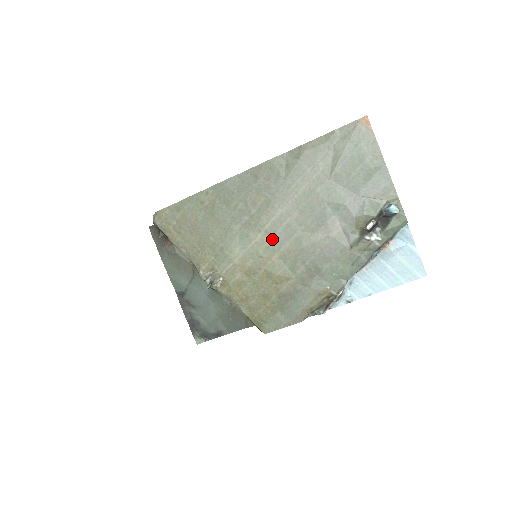
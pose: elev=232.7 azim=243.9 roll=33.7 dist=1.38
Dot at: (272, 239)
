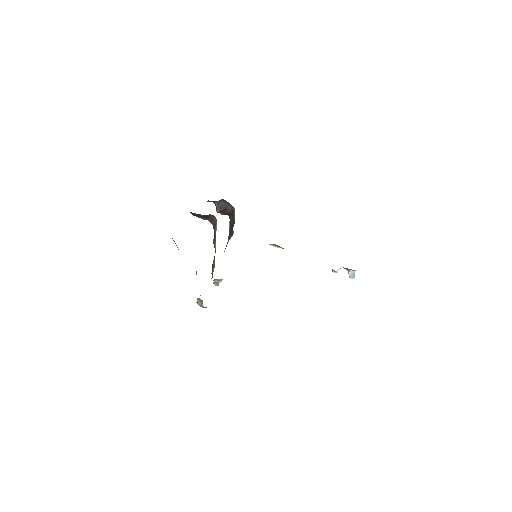
Dot at: occluded
